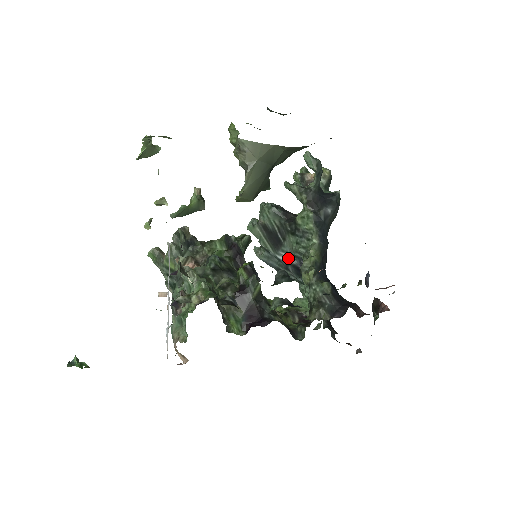
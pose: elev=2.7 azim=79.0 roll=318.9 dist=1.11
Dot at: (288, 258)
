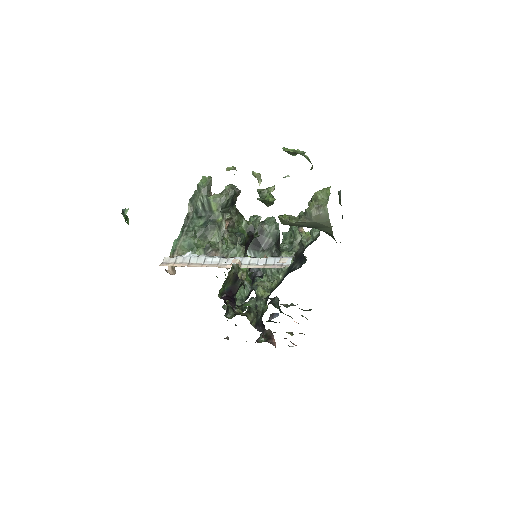
Dot at: occluded
